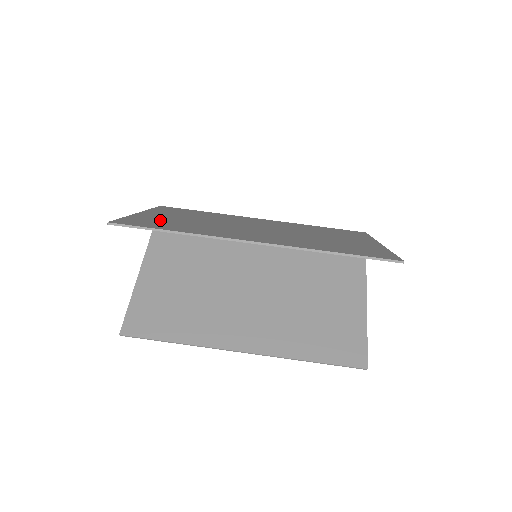
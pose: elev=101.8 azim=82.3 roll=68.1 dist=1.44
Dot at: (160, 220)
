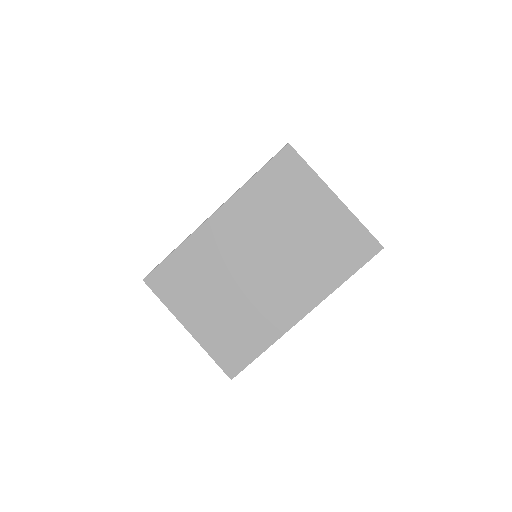
Dot at: (223, 335)
